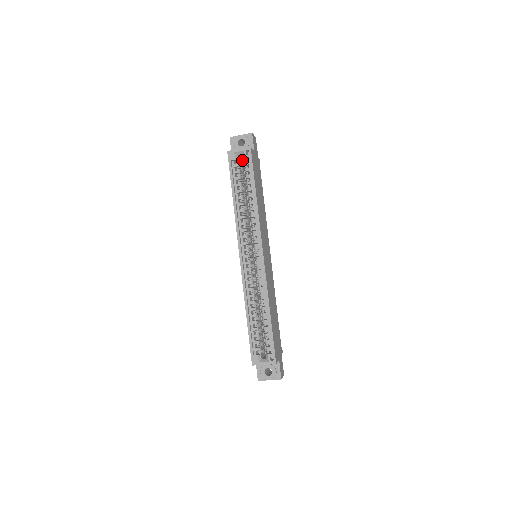
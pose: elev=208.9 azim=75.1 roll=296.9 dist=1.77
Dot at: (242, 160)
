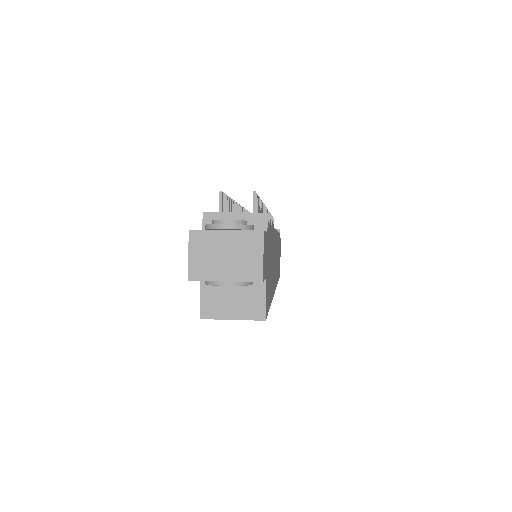
Dot at: occluded
